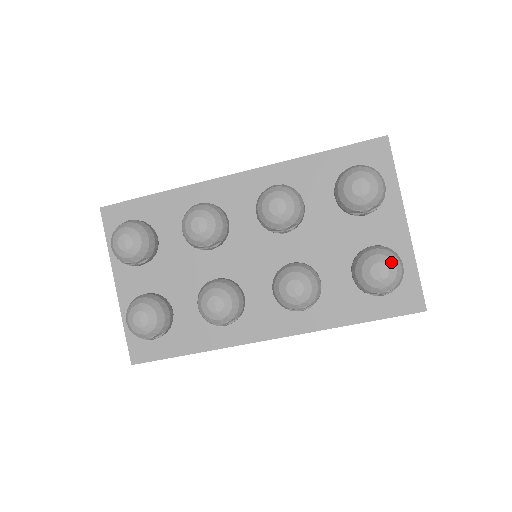
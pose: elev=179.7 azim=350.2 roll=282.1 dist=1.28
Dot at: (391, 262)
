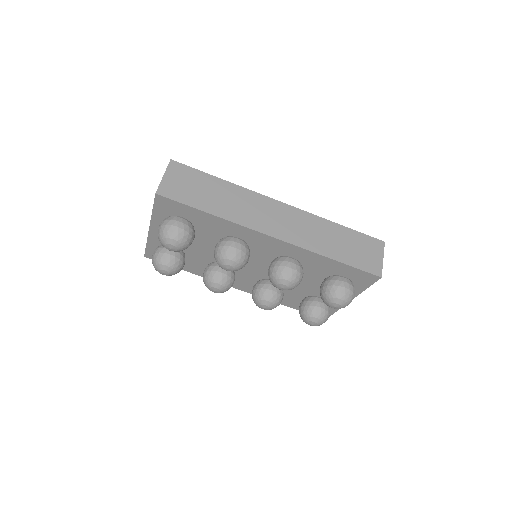
Dot at: (321, 323)
